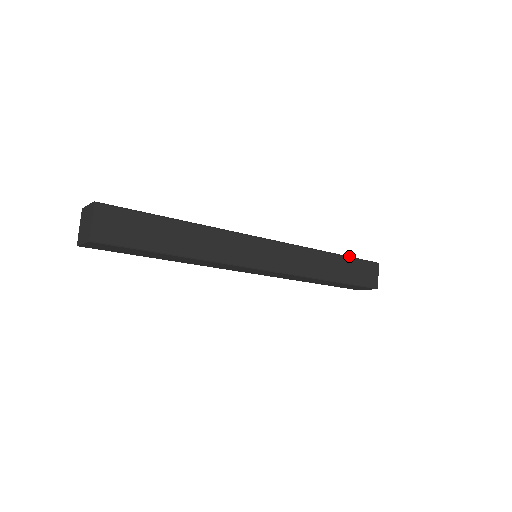
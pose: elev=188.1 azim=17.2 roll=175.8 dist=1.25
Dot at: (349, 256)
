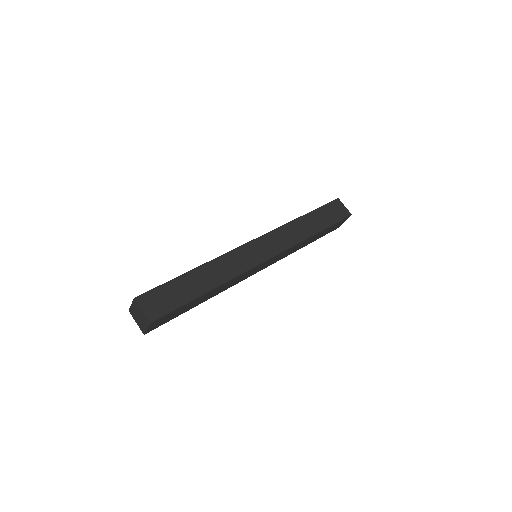
Dot at: (315, 209)
